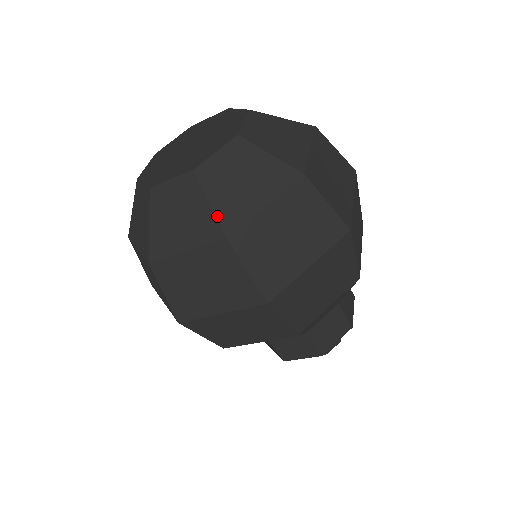
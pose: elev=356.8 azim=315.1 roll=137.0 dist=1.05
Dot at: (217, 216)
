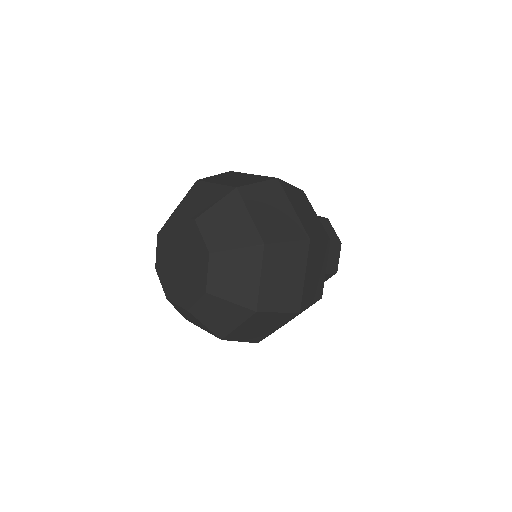
Dot at: (241, 305)
